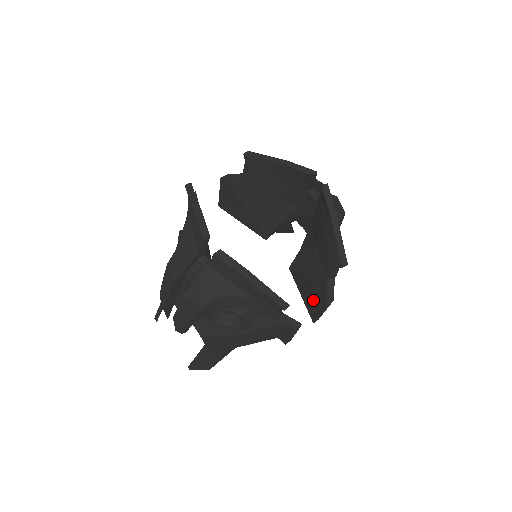
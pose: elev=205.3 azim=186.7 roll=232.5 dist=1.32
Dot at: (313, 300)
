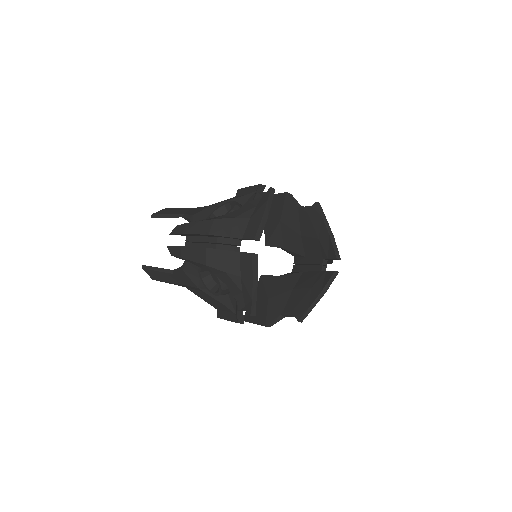
Dot at: (258, 311)
